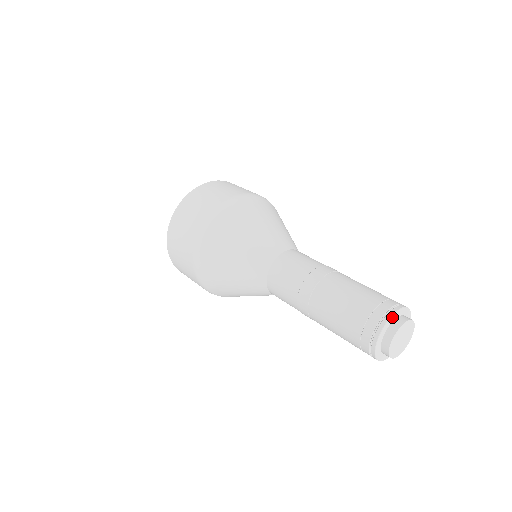
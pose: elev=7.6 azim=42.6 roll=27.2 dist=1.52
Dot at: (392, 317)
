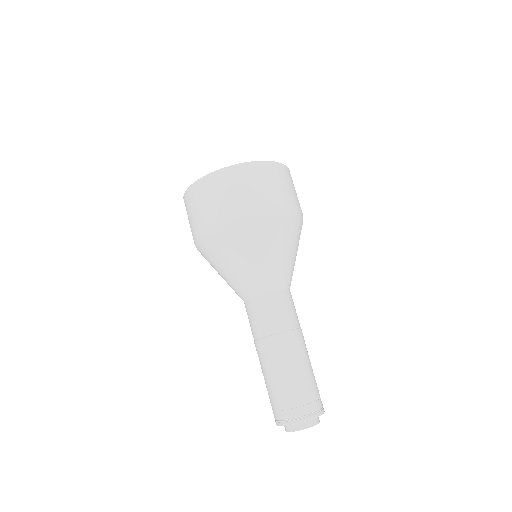
Dot at: (308, 420)
